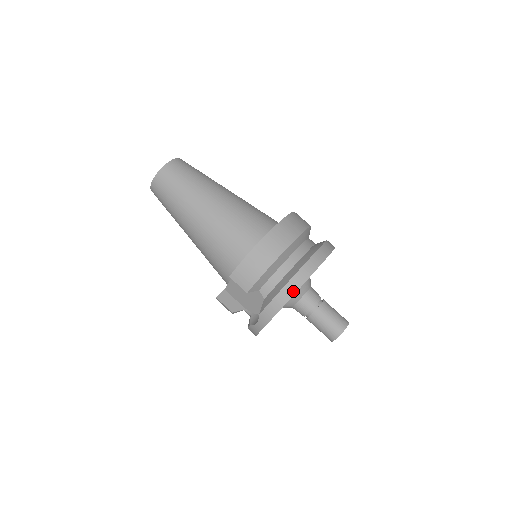
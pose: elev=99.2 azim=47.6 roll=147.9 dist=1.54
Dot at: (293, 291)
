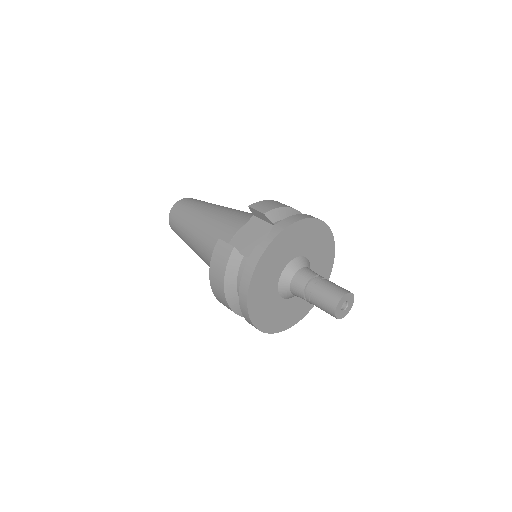
Dot at: (310, 217)
